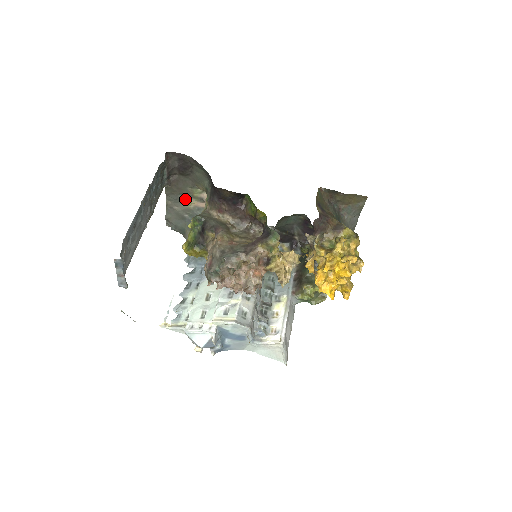
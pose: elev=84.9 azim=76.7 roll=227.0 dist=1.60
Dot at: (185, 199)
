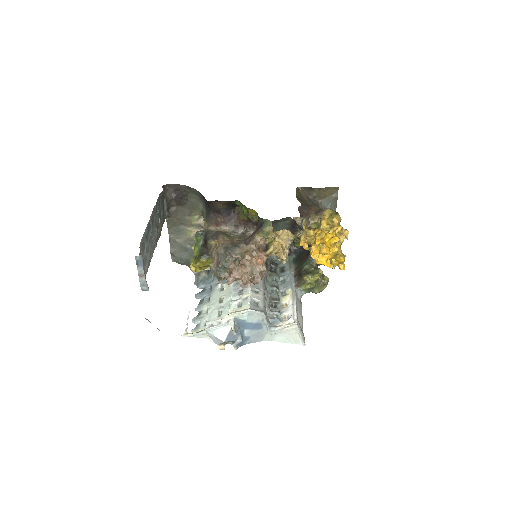
Dot at: (185, 229)
